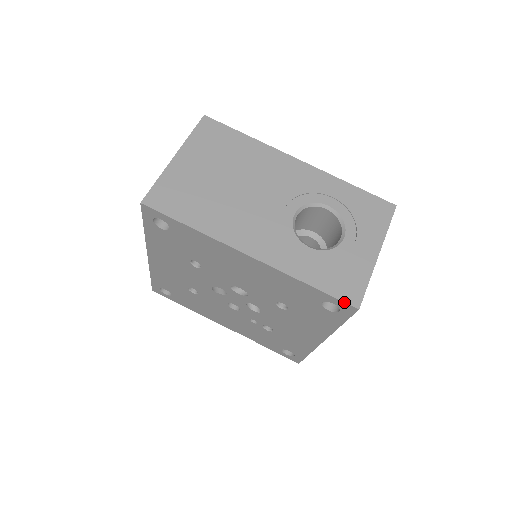
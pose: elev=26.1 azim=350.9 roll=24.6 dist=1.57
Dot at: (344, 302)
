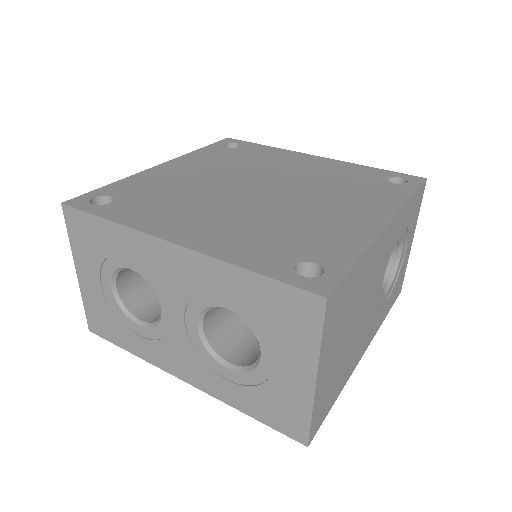
Dot at: occluded
